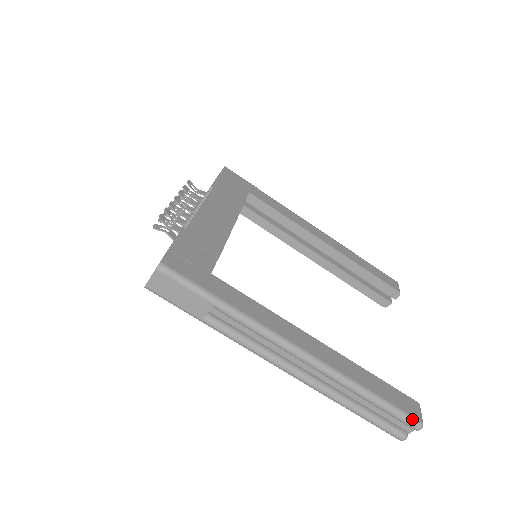
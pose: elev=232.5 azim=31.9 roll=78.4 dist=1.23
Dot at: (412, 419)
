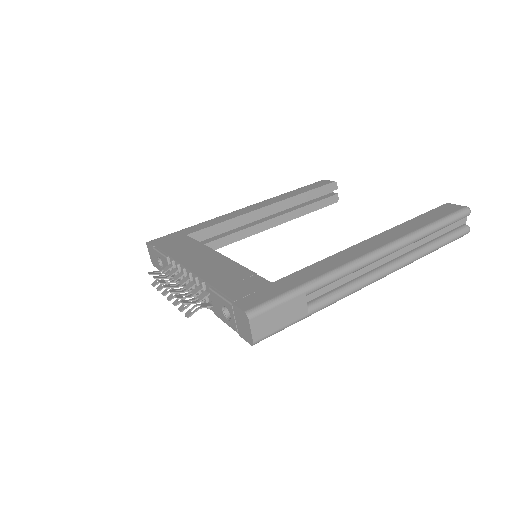
Dot at: (461, 211)
